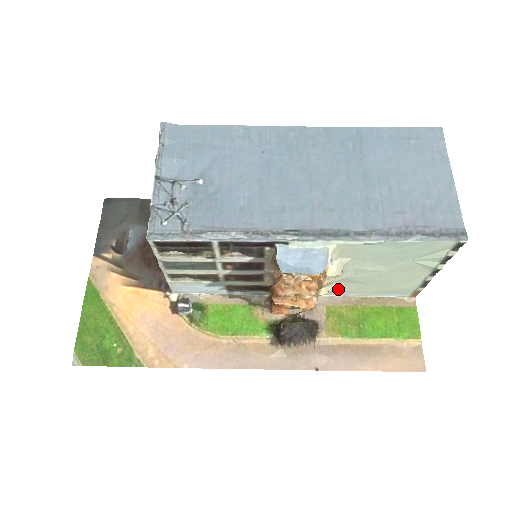
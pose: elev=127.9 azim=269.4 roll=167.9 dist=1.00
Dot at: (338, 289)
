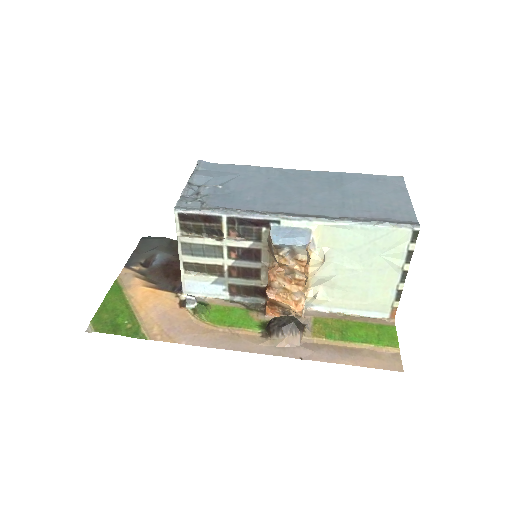
Dot at: (324, 298)
